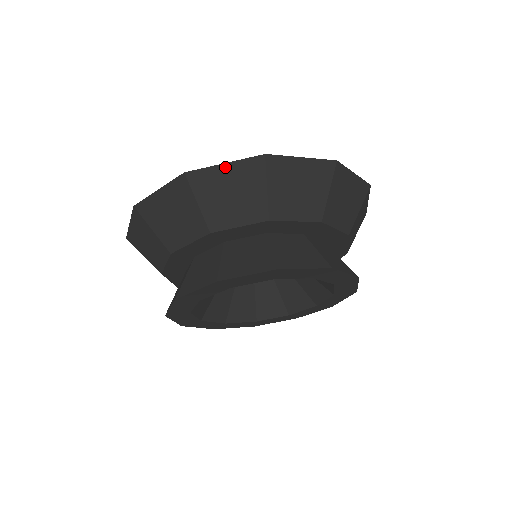
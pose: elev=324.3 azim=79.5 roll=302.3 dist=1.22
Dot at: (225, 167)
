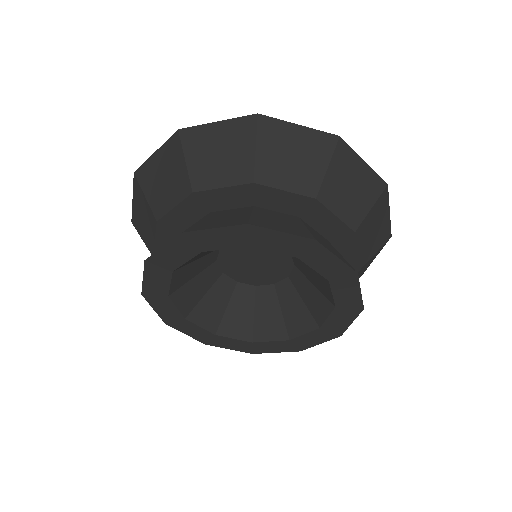
Dot at: (217, 125)
